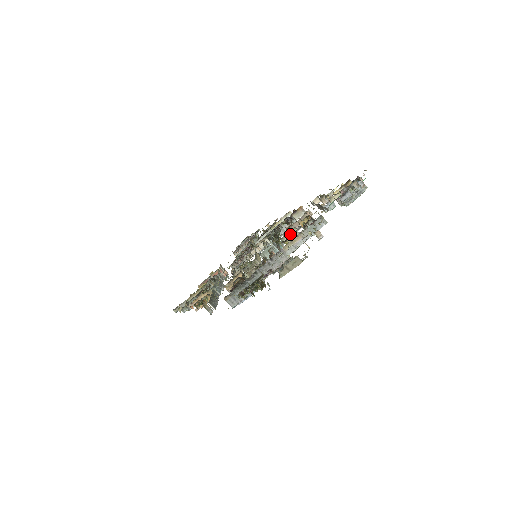
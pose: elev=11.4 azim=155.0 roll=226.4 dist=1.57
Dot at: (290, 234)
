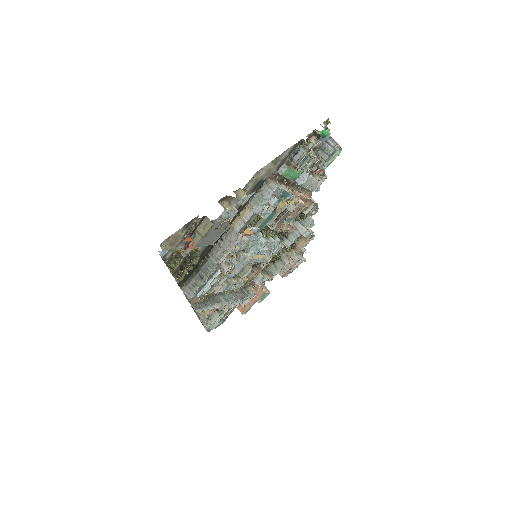
Dot at: occluded
